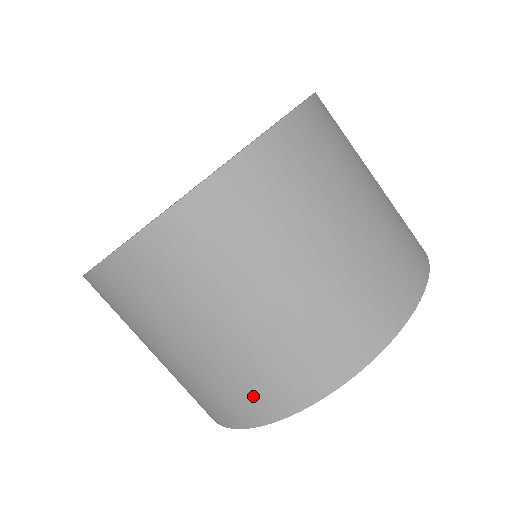
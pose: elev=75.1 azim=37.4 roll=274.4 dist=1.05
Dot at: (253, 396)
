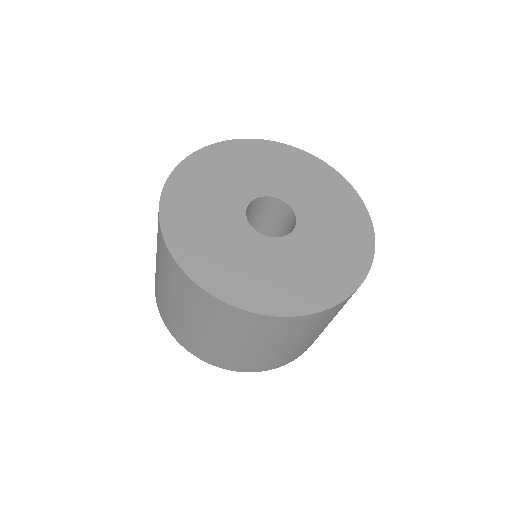
Dot at: (226, 361)
